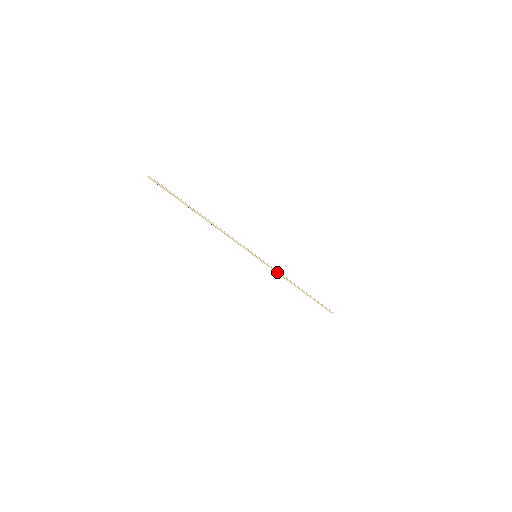
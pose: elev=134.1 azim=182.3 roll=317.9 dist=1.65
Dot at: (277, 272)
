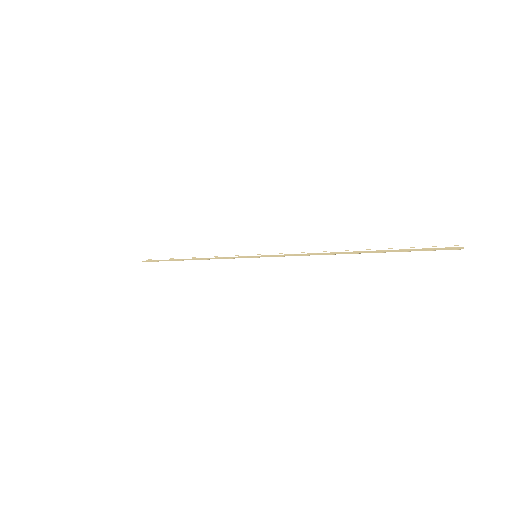
Dot at: (295, 255)
